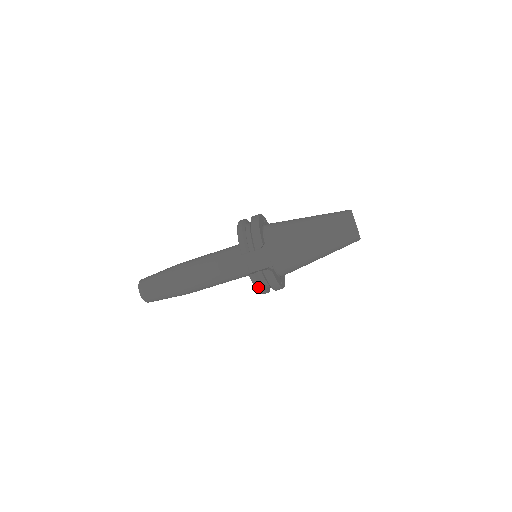
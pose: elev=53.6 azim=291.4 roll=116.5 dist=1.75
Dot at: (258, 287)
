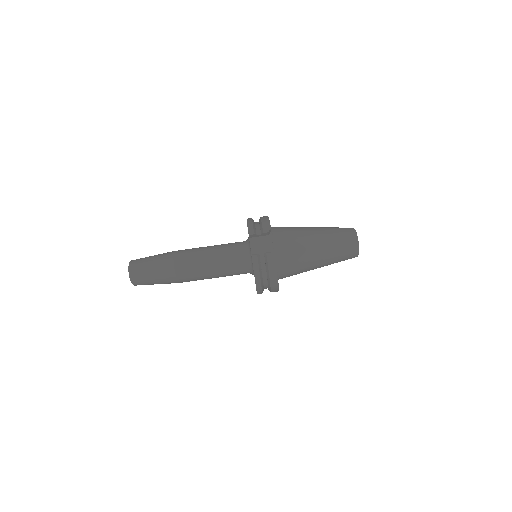
Dot at: (257, 271)
